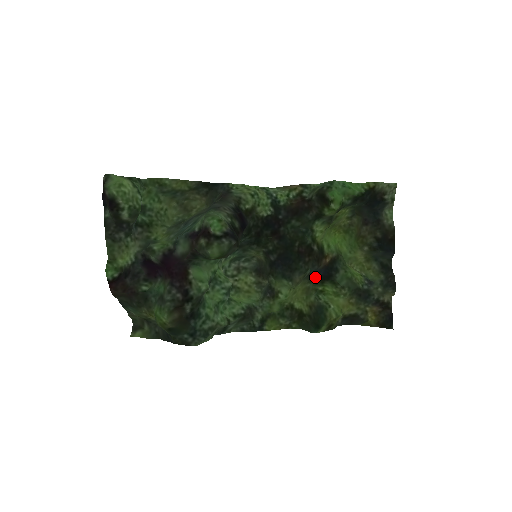
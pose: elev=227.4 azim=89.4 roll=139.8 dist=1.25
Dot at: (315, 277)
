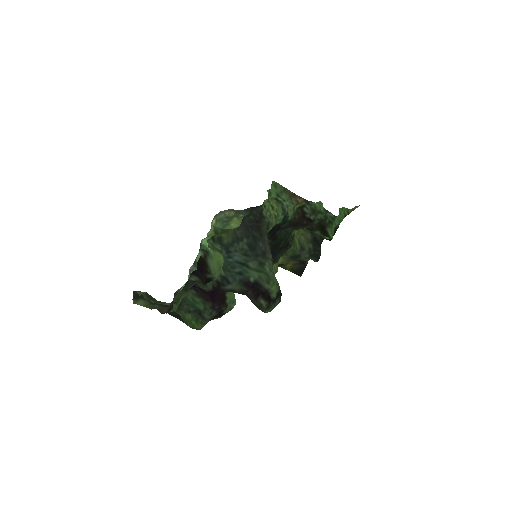
Dot at: occluded
